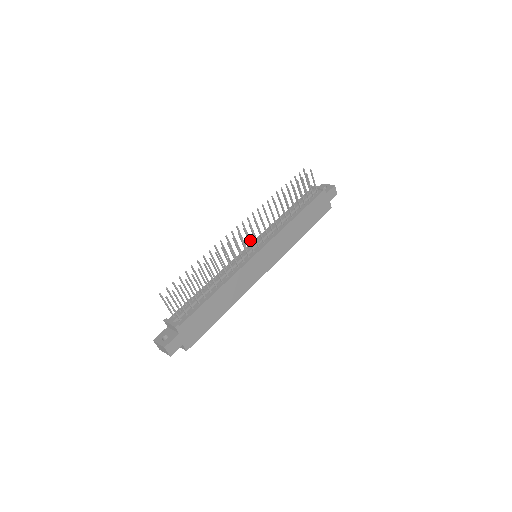
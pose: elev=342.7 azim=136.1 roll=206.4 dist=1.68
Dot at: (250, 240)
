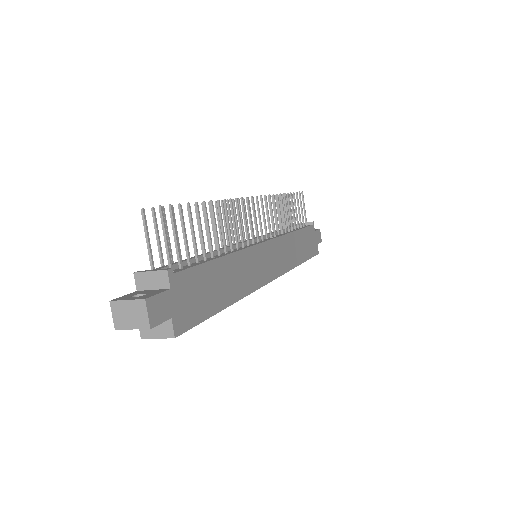
Dot at: (248, 232)
